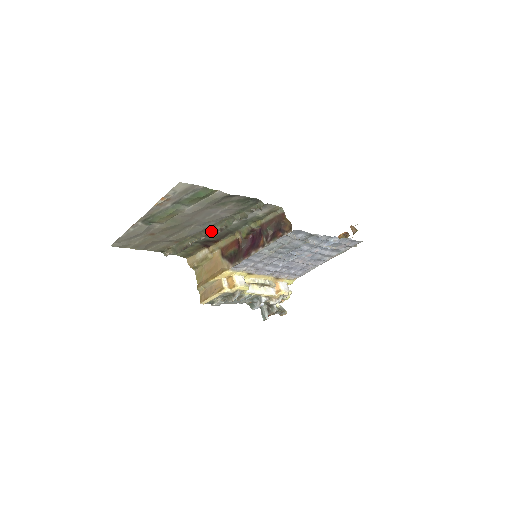
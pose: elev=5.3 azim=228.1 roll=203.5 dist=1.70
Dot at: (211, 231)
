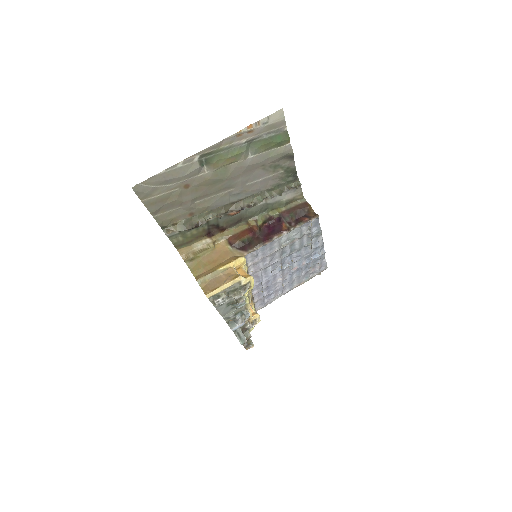
Dot at: (236, 207)
